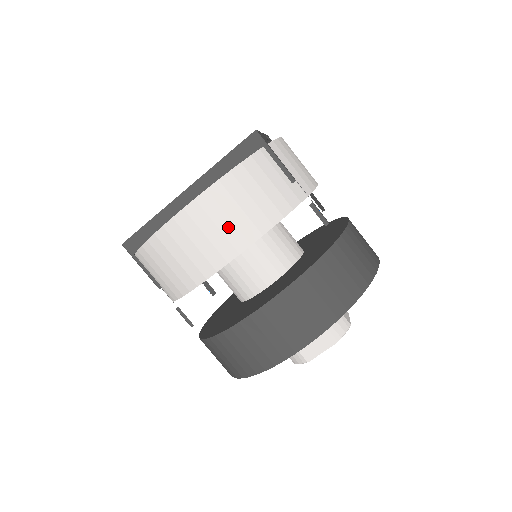
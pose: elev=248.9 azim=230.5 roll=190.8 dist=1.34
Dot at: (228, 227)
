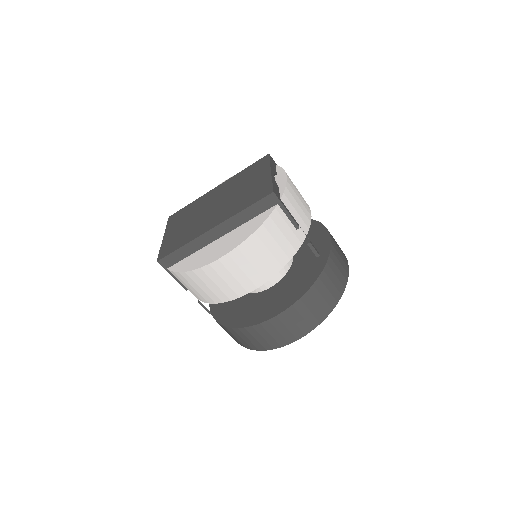
Dot at: (251, 271)
